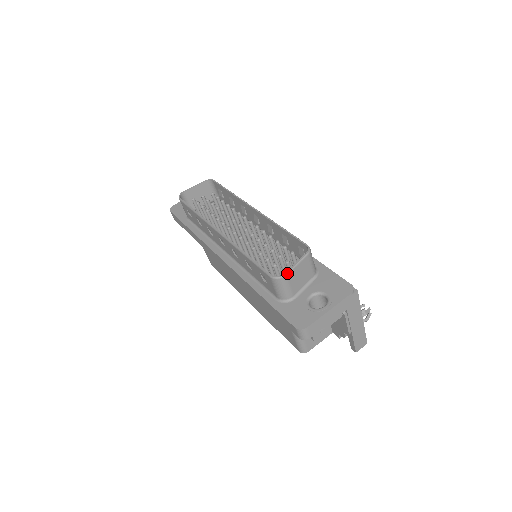
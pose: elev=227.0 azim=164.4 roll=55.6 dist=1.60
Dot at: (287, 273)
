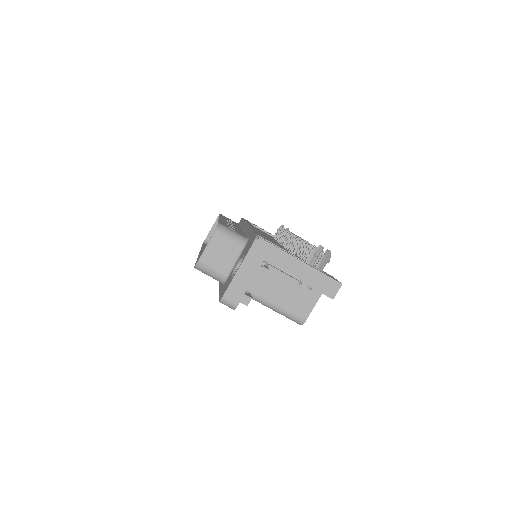
Dot at: (200, 257)
